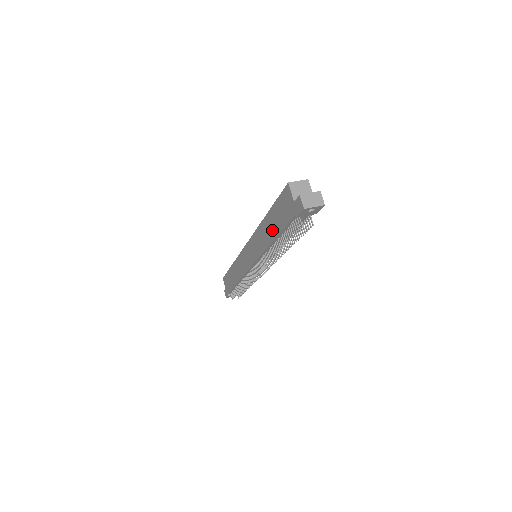
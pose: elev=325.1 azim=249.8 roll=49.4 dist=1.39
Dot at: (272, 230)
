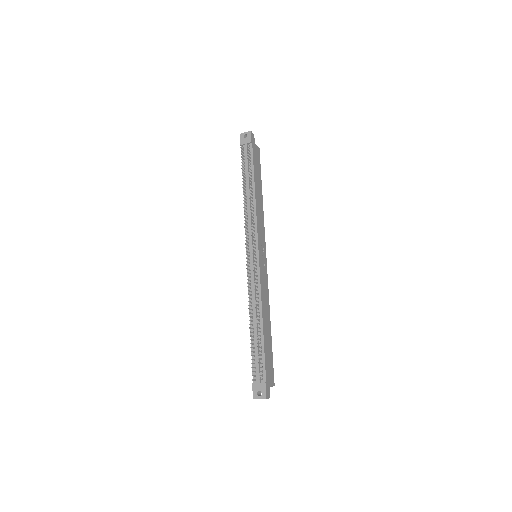
Dot at: occluded
